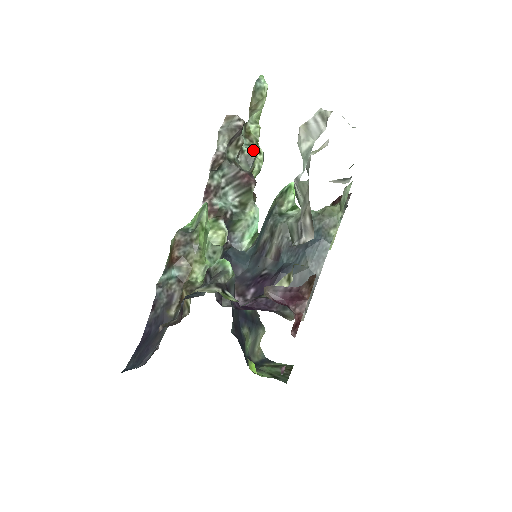
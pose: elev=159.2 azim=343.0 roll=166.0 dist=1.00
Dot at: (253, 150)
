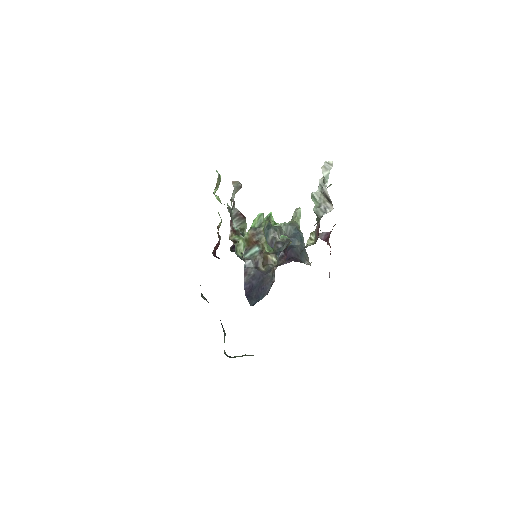
Dot at: occluded
